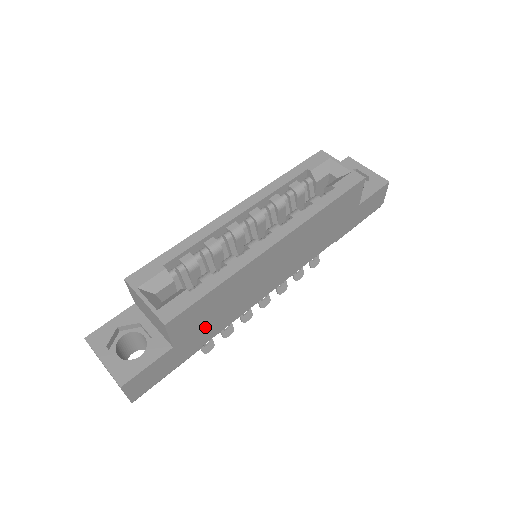
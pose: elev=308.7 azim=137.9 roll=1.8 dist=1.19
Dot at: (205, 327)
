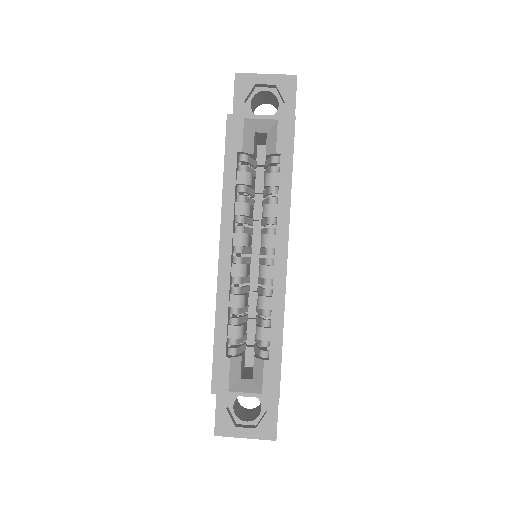
Dot at: occluded
